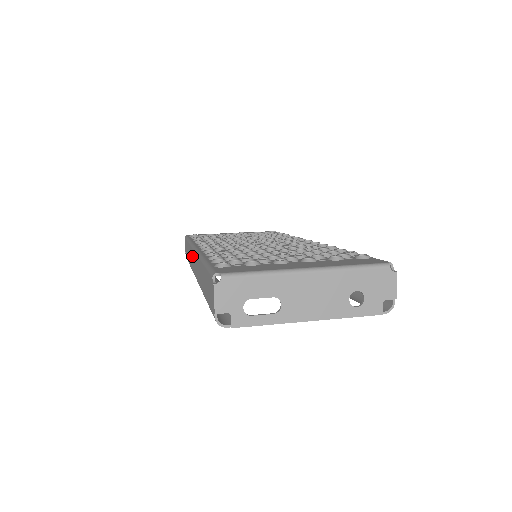
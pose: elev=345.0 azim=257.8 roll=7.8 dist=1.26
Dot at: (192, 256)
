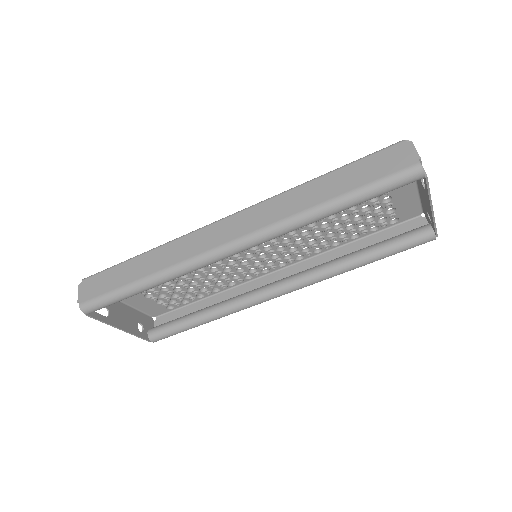
Dot at: (204, 235)
